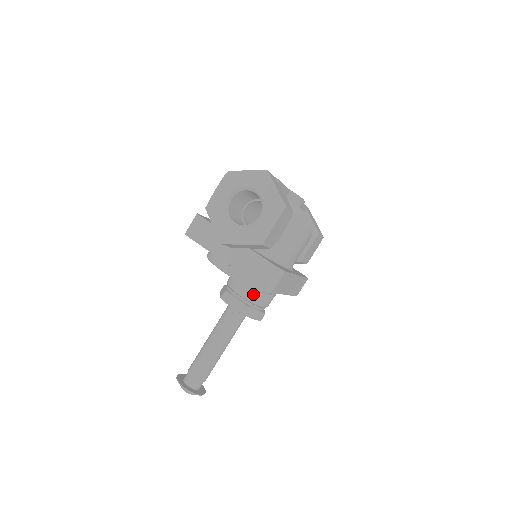
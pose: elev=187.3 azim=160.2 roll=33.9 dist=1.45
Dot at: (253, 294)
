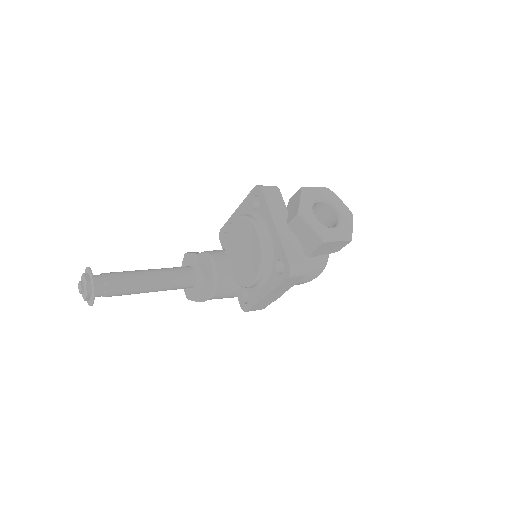
Dot at: (223, 277)
